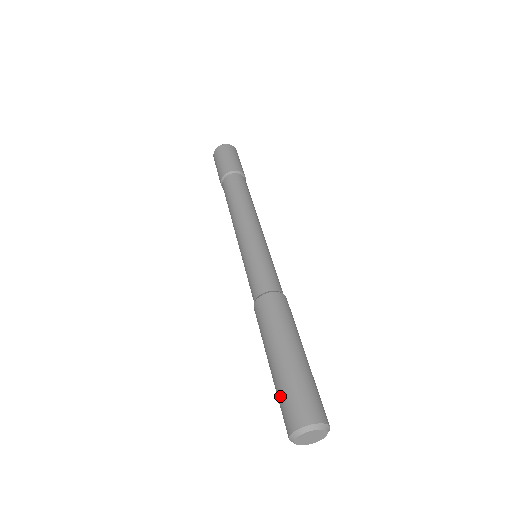
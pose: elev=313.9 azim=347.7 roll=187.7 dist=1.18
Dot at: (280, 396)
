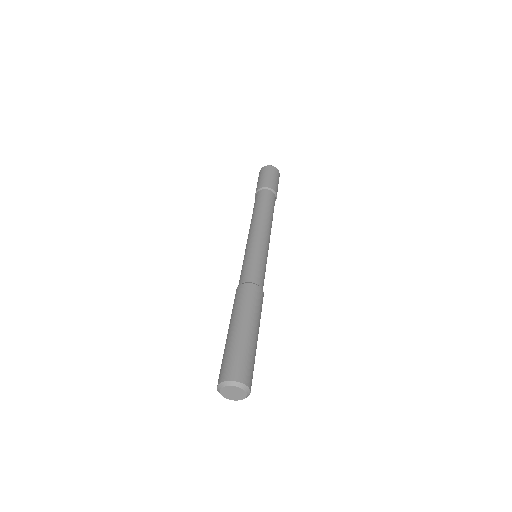
Dot at: (222, 361)
